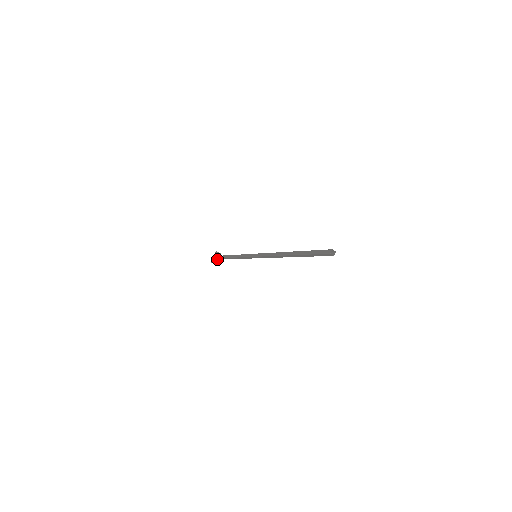
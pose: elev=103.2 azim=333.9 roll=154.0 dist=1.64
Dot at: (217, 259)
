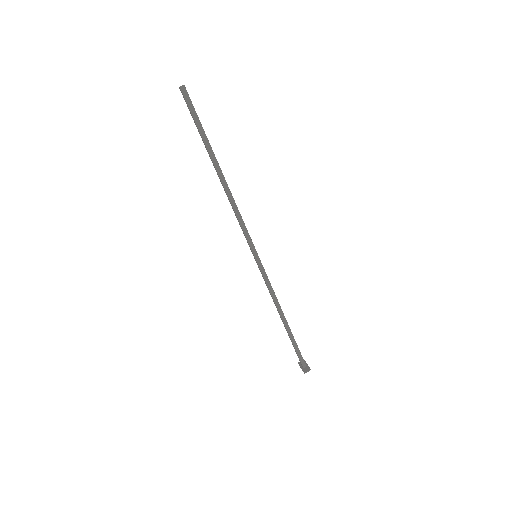
Dot at: (303, 363)
